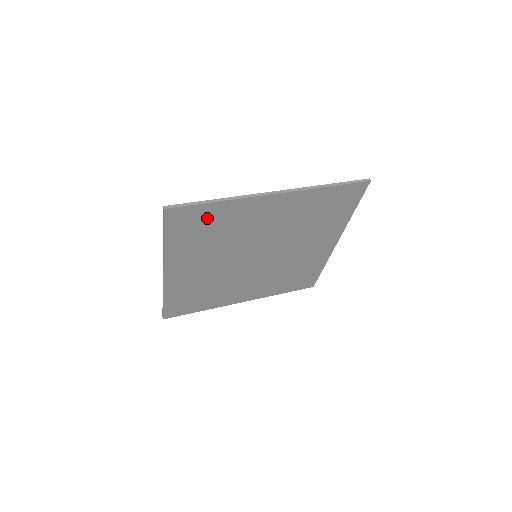
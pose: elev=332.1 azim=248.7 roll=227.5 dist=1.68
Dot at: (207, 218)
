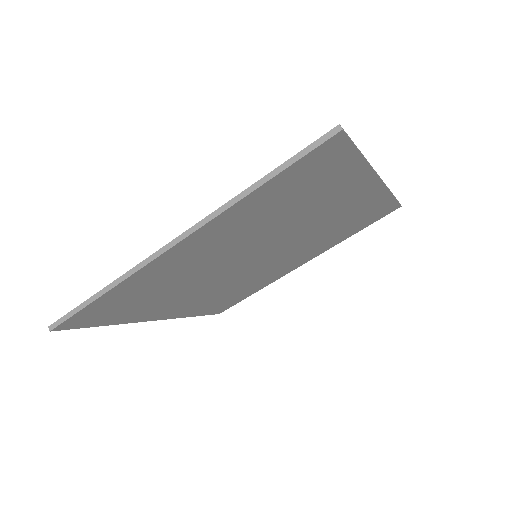
Dot at: (326, 176)
